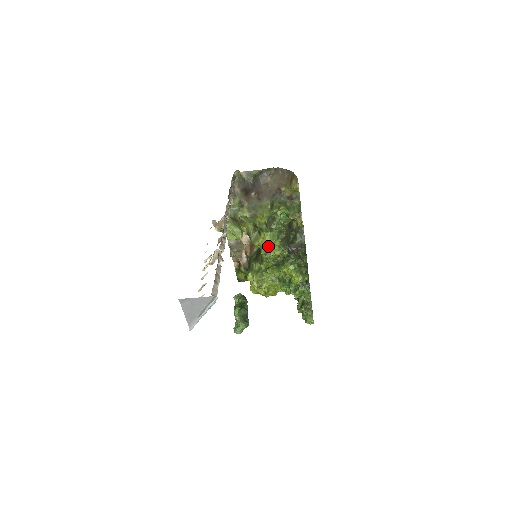
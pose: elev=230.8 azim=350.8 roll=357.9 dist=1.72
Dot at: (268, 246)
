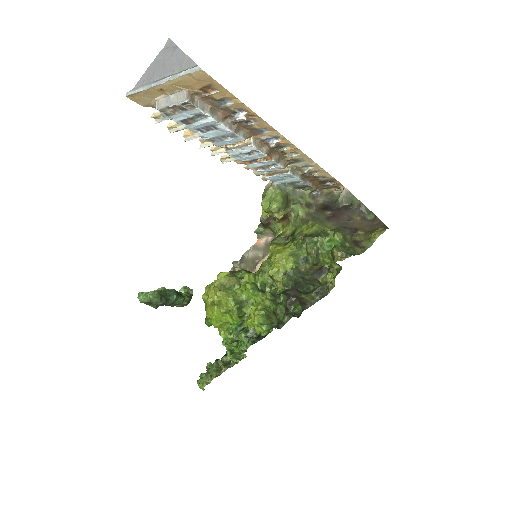
Dot at: (278, 258)
